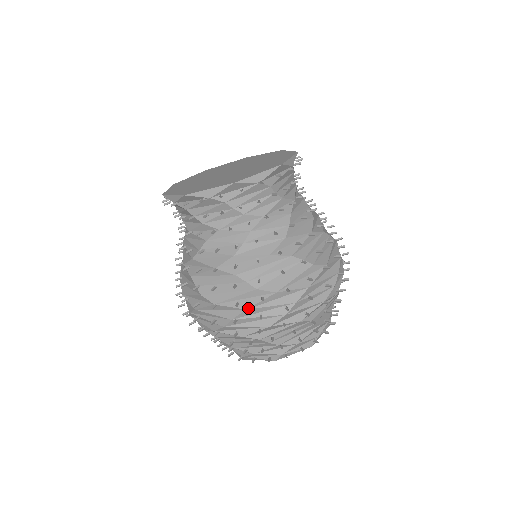
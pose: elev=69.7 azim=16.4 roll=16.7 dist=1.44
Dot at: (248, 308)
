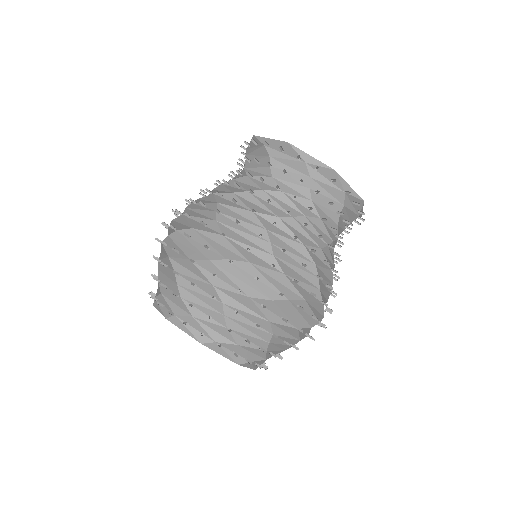
Dot at: (252, 262)
